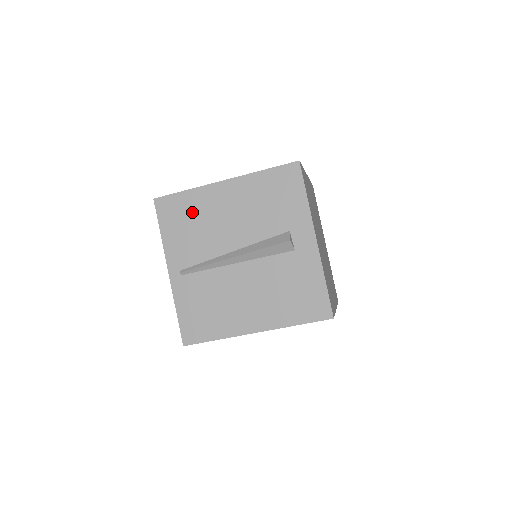
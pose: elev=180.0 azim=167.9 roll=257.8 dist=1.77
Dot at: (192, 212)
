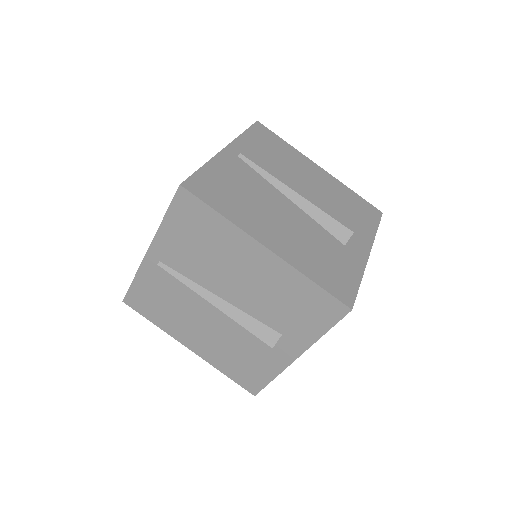
Dot at: (210, 236)
